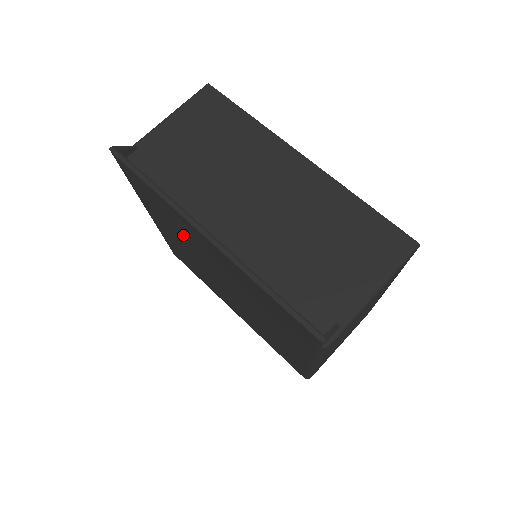
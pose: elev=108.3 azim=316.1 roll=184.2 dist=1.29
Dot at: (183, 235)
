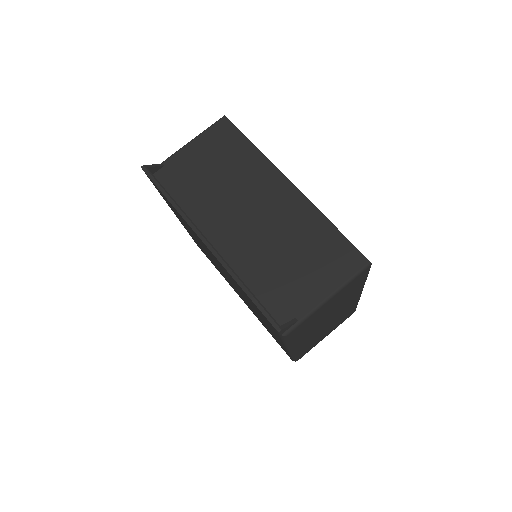
Dot at: occluded
